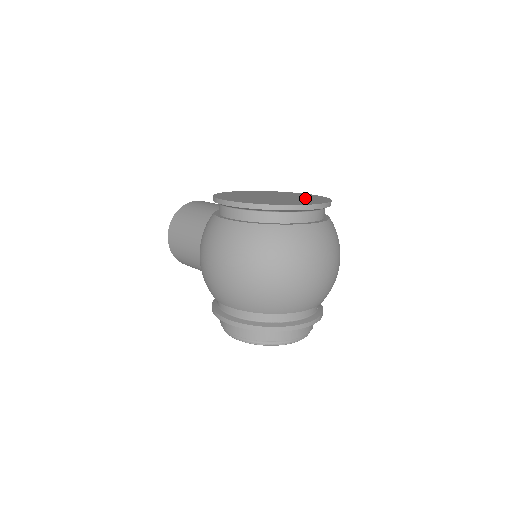
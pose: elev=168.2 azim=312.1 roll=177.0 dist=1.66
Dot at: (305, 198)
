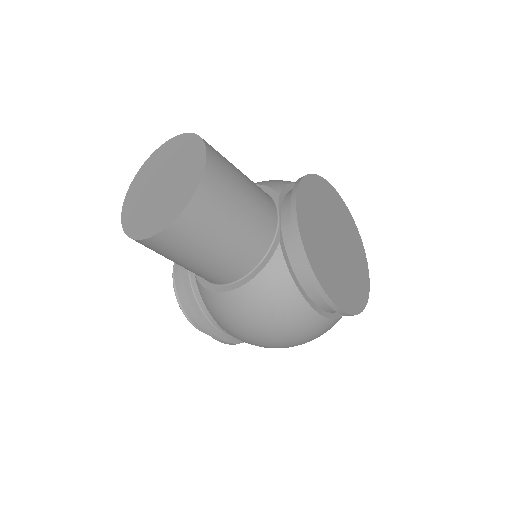
Dot at: (348, 232)
